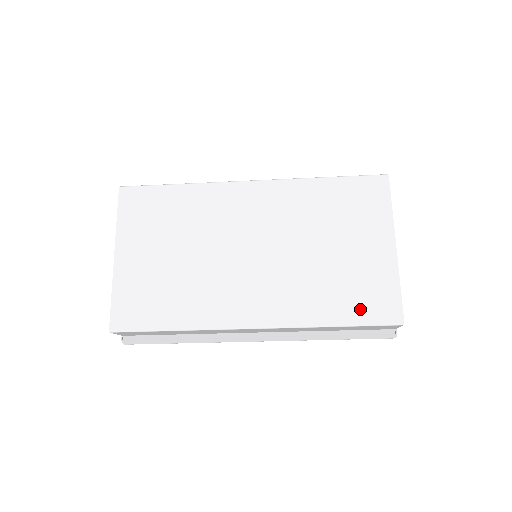
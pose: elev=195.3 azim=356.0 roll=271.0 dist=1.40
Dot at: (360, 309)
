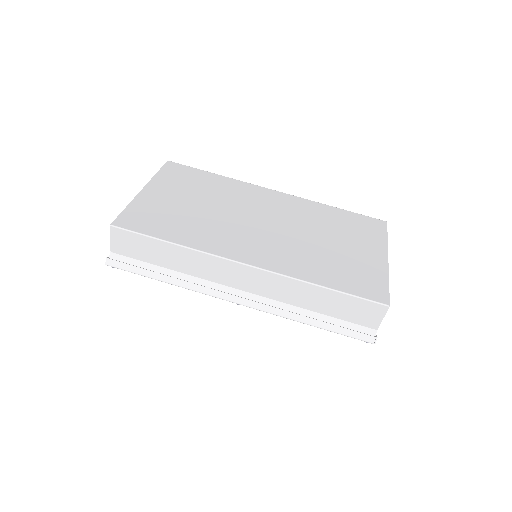
Dot at: (350, 283)
